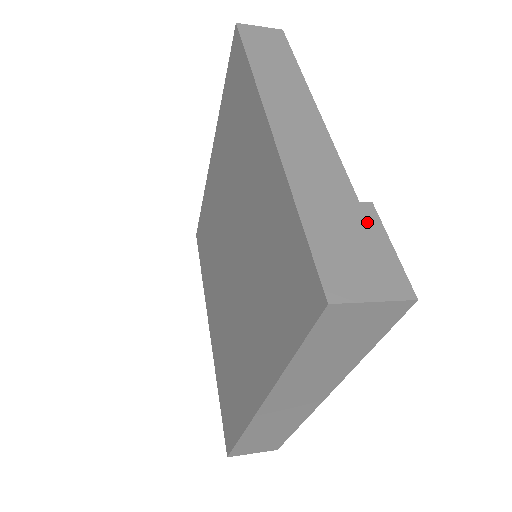
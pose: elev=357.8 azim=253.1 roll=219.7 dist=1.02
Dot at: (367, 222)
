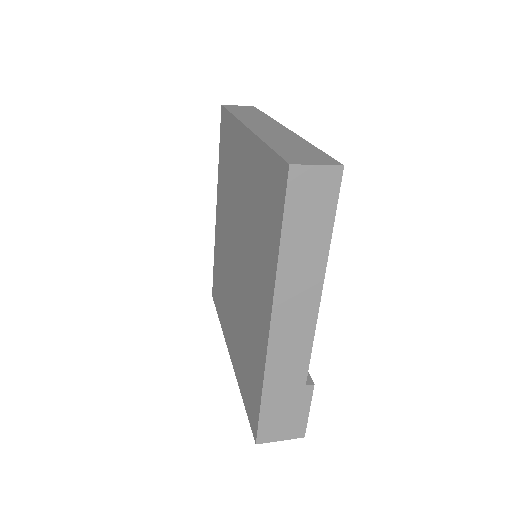
Dot at: (302, 399)
